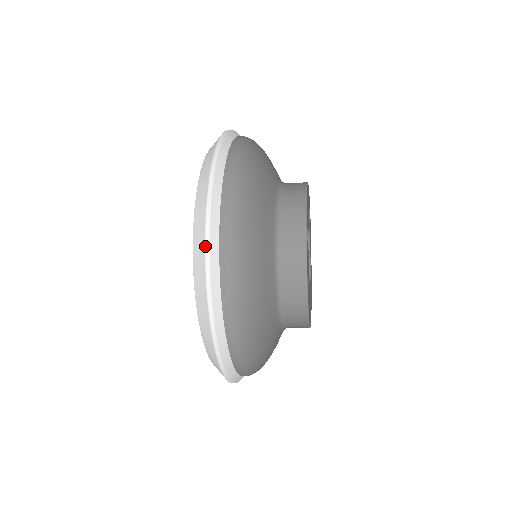
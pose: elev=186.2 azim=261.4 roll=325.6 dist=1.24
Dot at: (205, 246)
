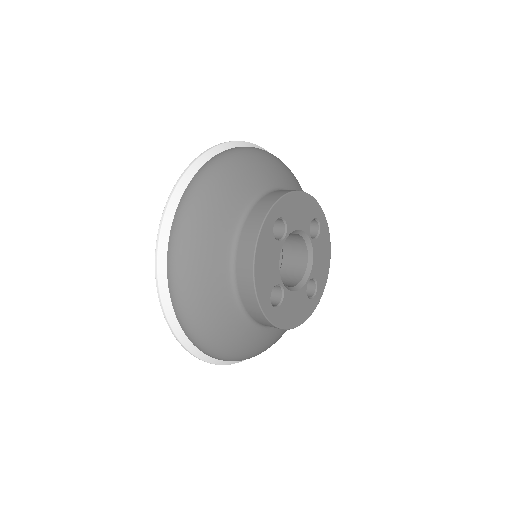
Dot at: occluded
